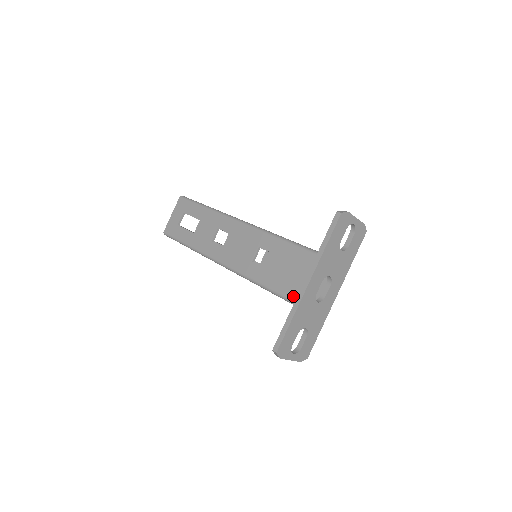
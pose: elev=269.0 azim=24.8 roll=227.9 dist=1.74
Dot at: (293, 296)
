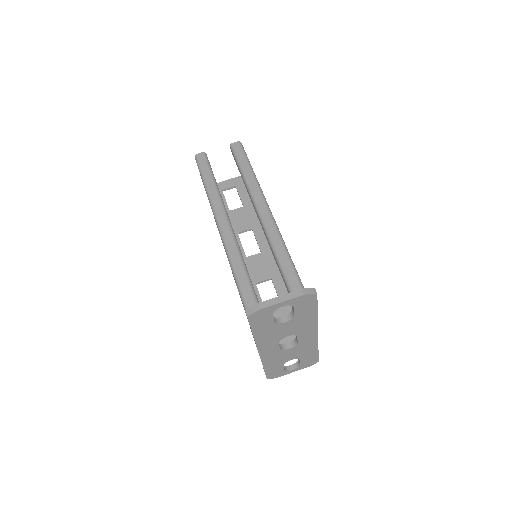
Dot at: occluded
